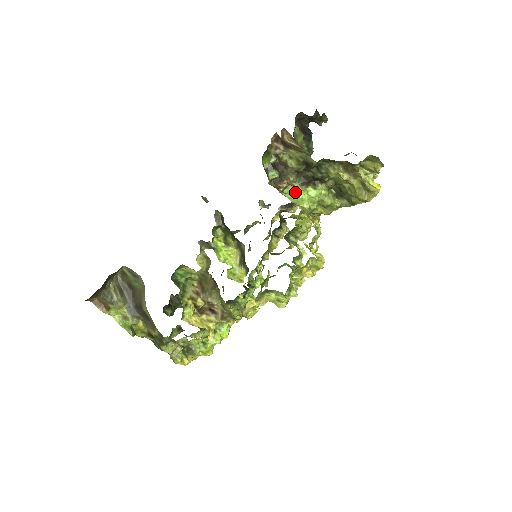
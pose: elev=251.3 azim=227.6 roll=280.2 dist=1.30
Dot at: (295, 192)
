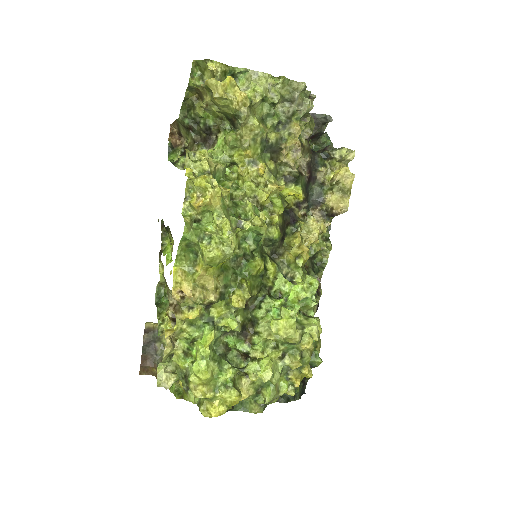
Dot at: occluded
